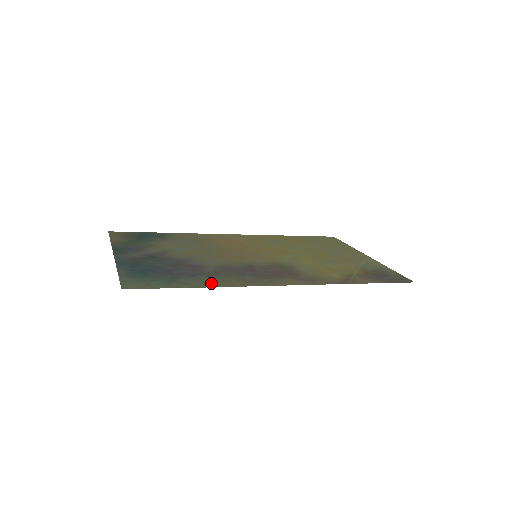
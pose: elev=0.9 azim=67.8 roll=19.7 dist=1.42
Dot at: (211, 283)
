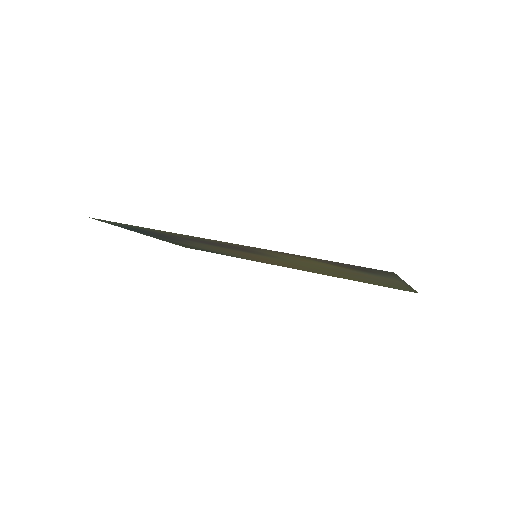
Dot at: (153, 230)
